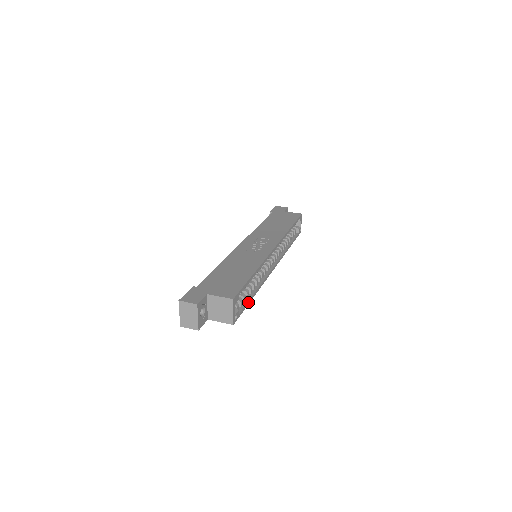
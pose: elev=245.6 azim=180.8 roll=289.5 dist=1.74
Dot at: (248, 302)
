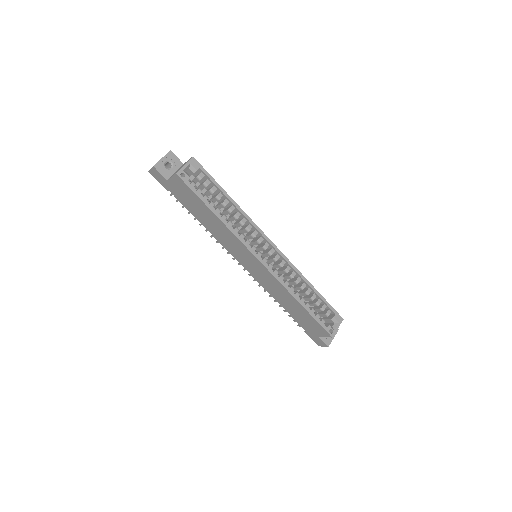
Dot at: (205, 201)
